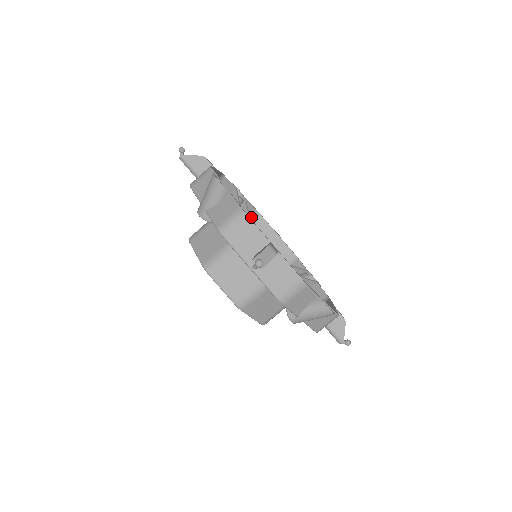
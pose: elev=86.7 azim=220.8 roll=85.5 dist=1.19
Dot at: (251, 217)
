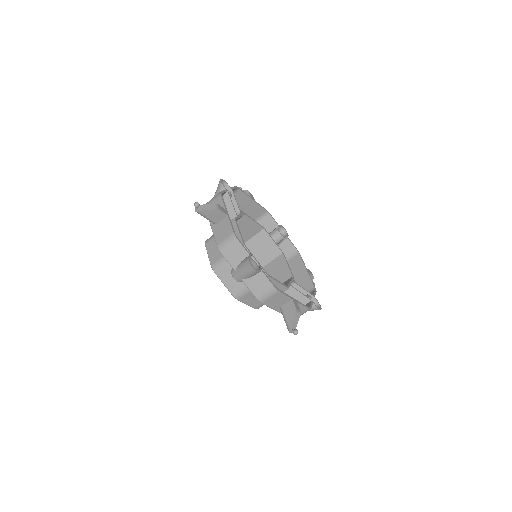
Dot at: (293, 256)
